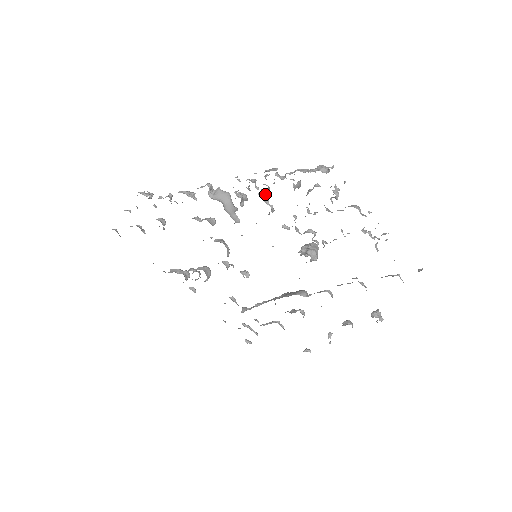
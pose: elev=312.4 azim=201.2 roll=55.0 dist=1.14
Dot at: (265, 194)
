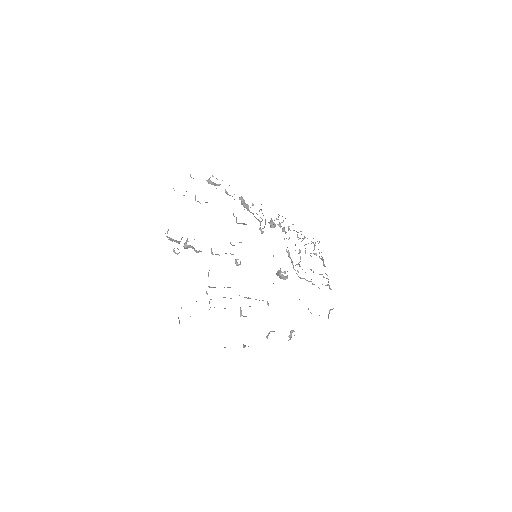
Dot at: occluded
